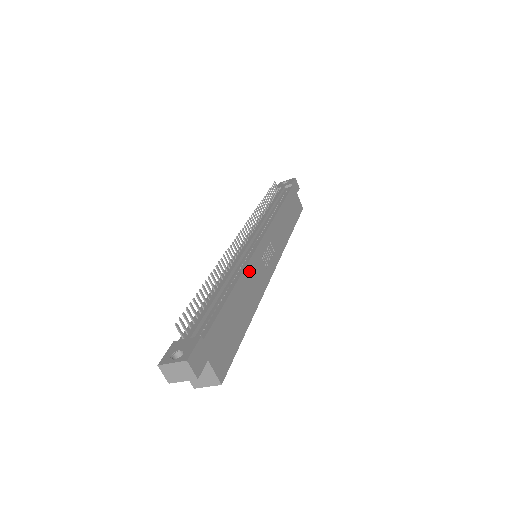
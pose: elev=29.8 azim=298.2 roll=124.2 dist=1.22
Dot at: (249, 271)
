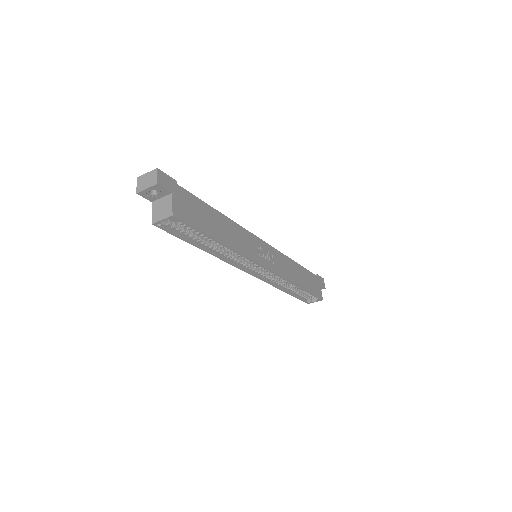
Dot at: (241, 231)
